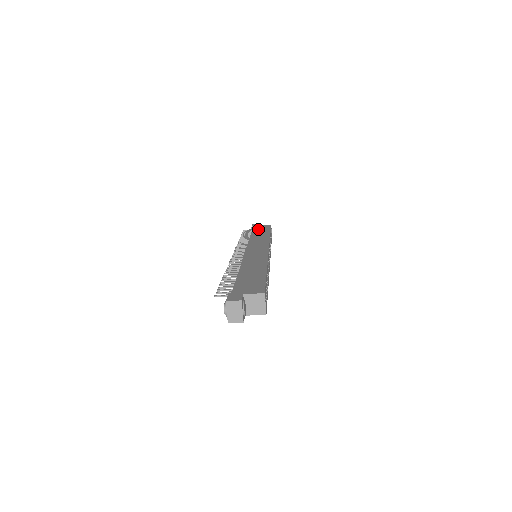
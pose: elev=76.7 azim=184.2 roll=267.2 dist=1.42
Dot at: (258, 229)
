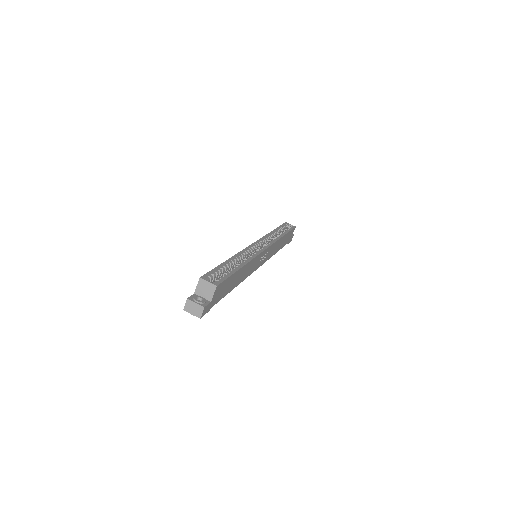
Dot at: occluded
